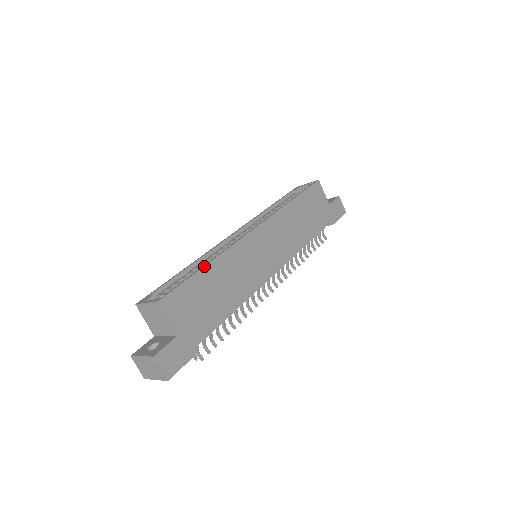
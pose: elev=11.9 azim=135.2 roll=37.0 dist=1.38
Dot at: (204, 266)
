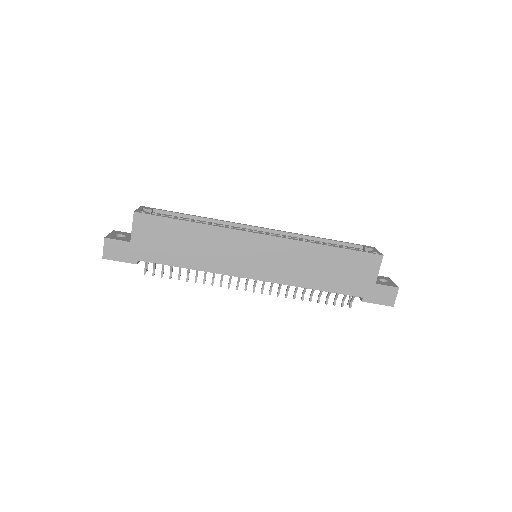
Dot at: (188, 221)
